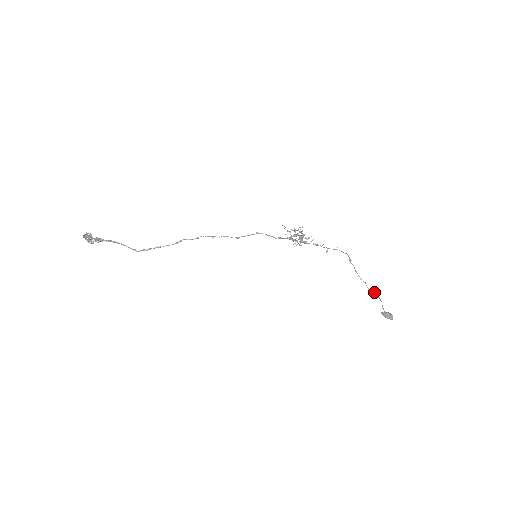
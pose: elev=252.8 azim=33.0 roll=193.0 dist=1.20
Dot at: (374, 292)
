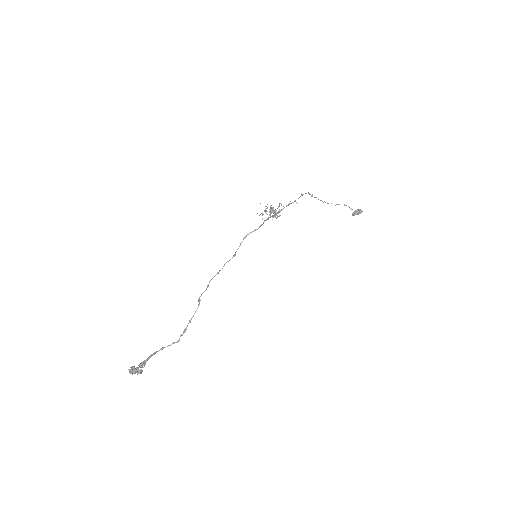
Dot at: (339, 204)
